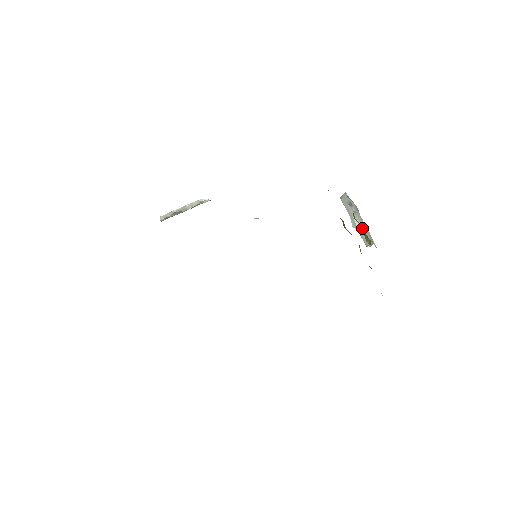
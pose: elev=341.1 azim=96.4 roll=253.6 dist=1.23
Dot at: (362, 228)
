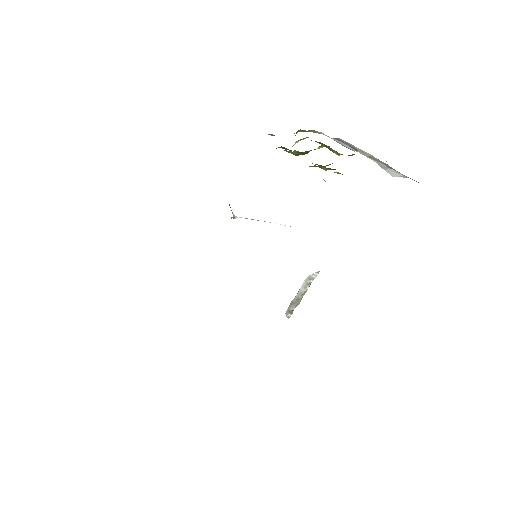
Dot at: occluded
